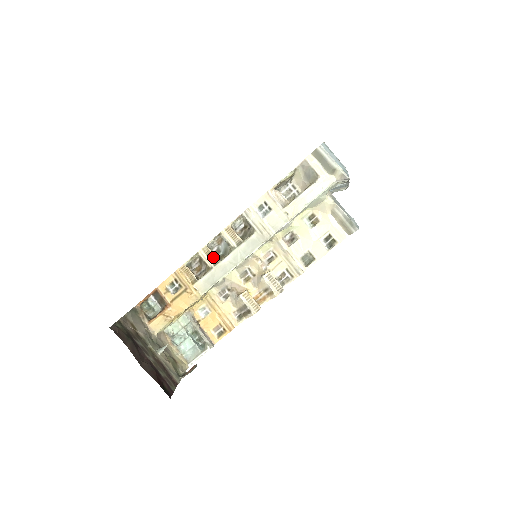
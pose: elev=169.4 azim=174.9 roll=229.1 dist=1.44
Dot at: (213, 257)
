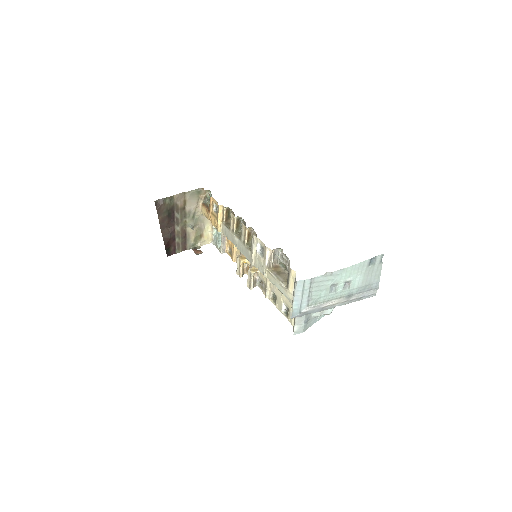
Dot at: (234, 227)
